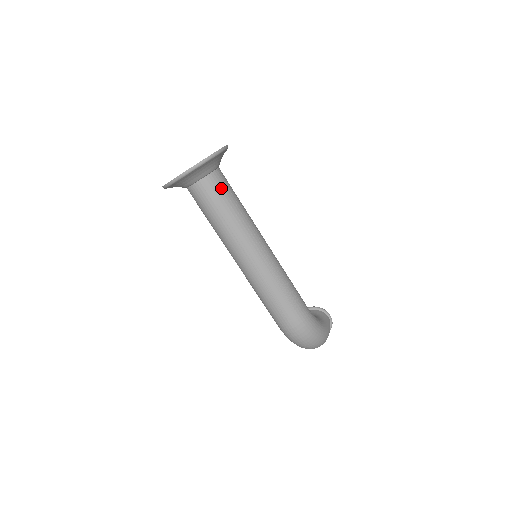
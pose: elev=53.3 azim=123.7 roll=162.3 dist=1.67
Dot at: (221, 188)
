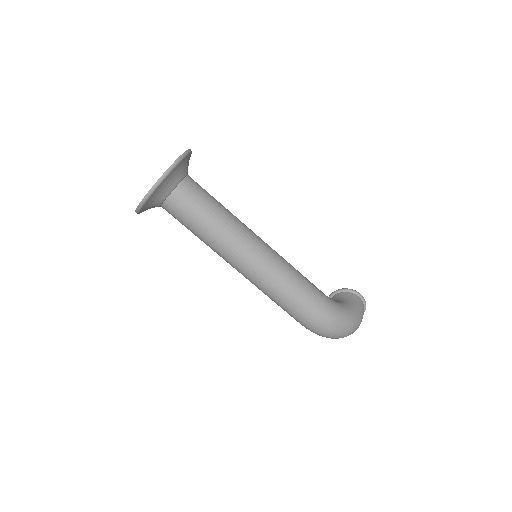
Dot at: (193, 198)
